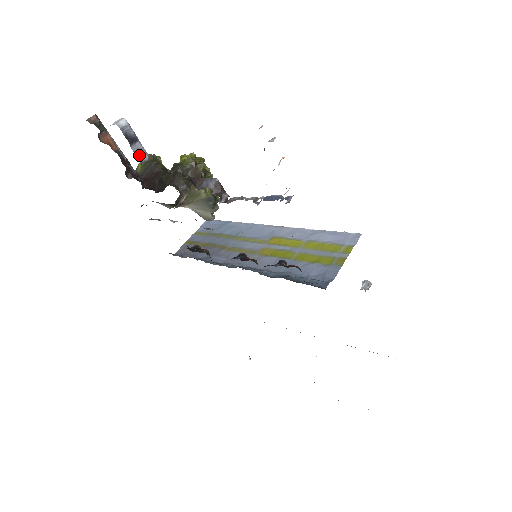
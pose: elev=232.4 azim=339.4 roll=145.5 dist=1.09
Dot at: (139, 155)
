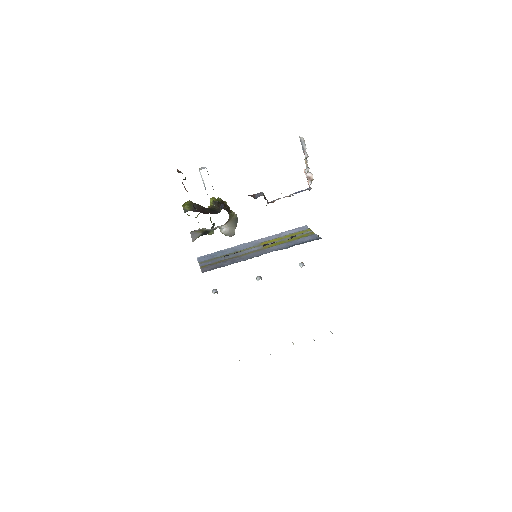
Dot at: occluded
